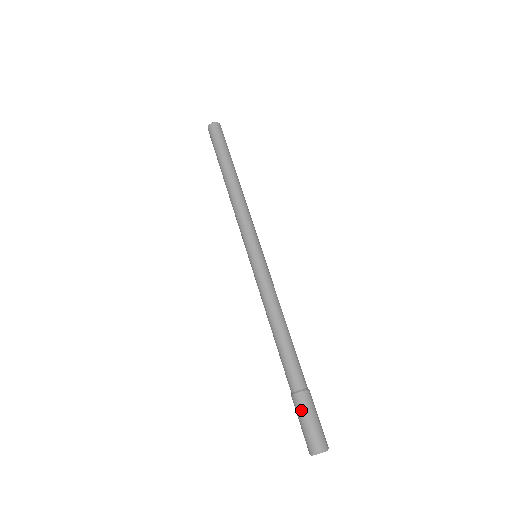
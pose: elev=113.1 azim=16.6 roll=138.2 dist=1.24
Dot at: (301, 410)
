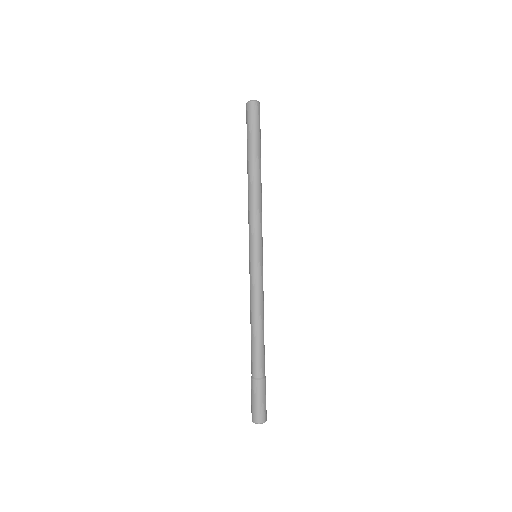
Dot at: (252, 391)
